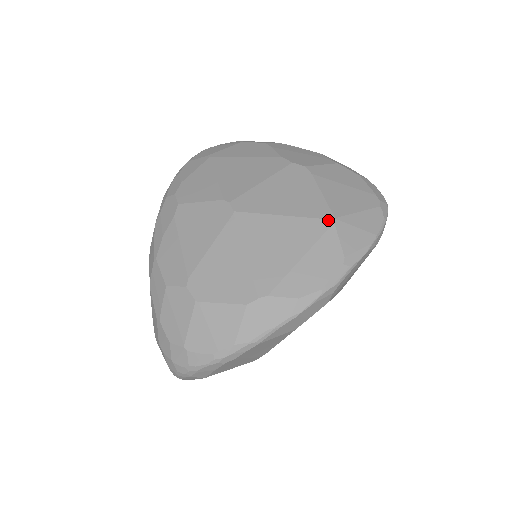
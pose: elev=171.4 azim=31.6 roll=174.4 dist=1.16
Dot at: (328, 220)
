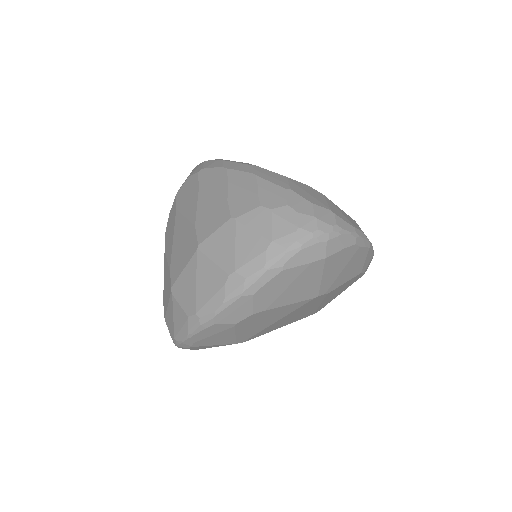
Dot at: occluded
